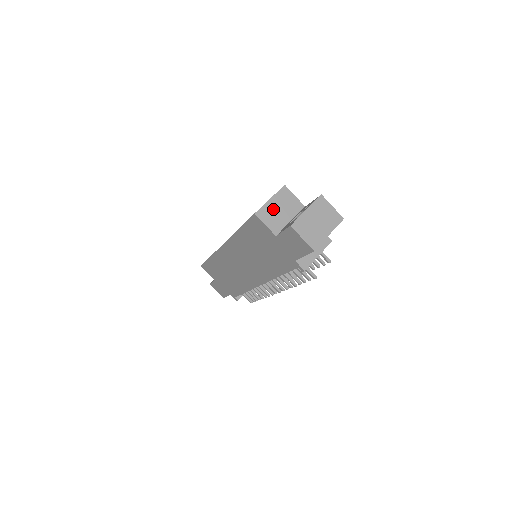
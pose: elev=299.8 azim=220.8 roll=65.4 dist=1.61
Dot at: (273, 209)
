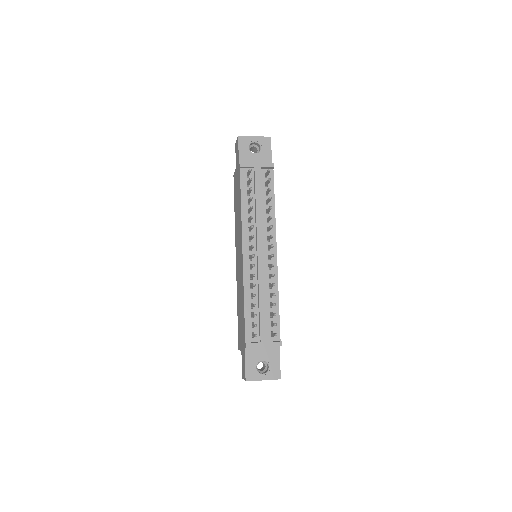
Dot at: occluded
